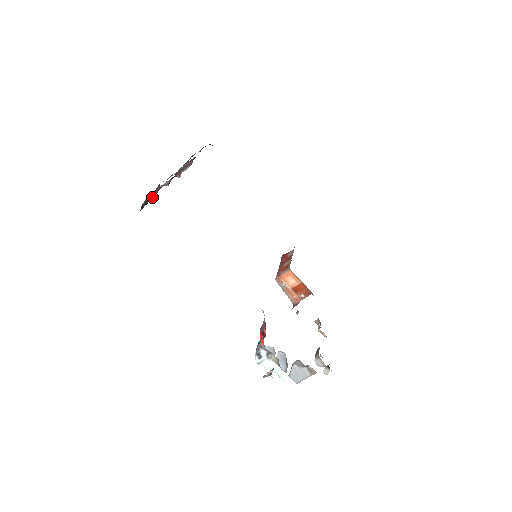
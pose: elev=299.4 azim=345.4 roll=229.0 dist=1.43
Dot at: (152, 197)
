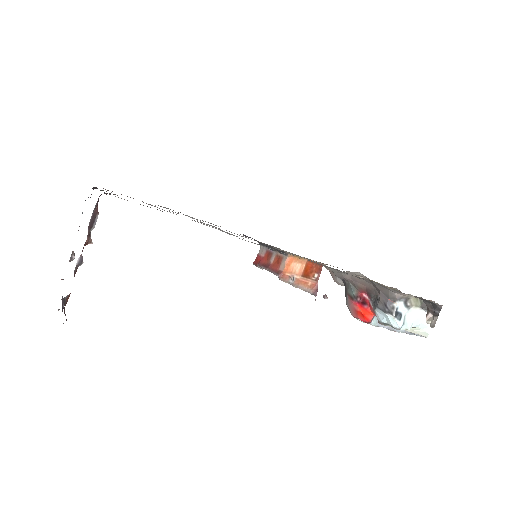
Dot at: (63, 305)
